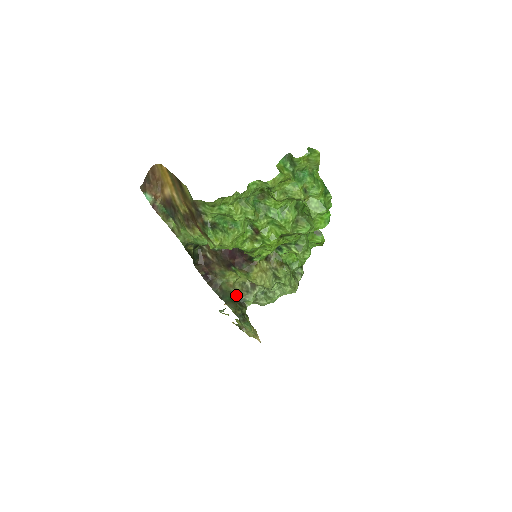
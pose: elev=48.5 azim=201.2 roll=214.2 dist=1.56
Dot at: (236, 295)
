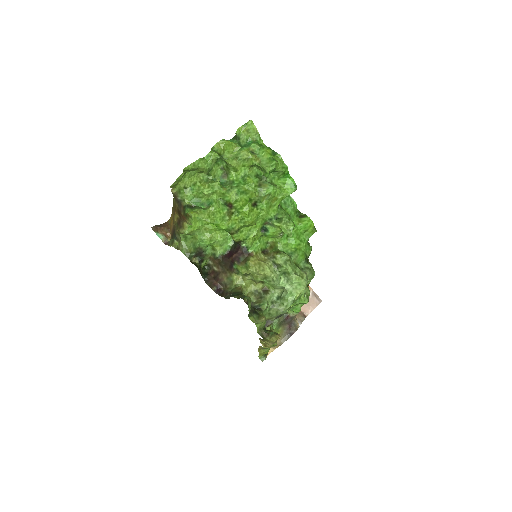
Dot at: (251, 303)
